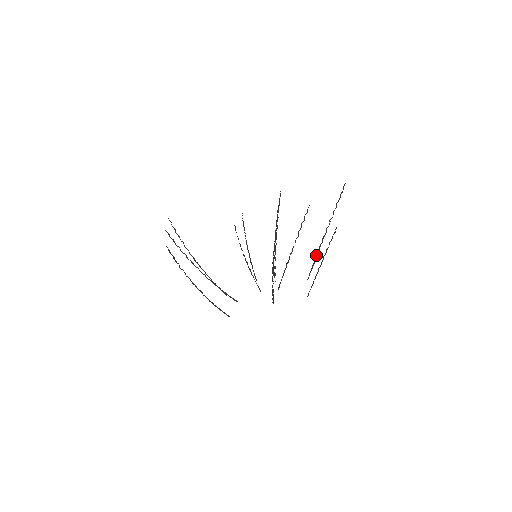
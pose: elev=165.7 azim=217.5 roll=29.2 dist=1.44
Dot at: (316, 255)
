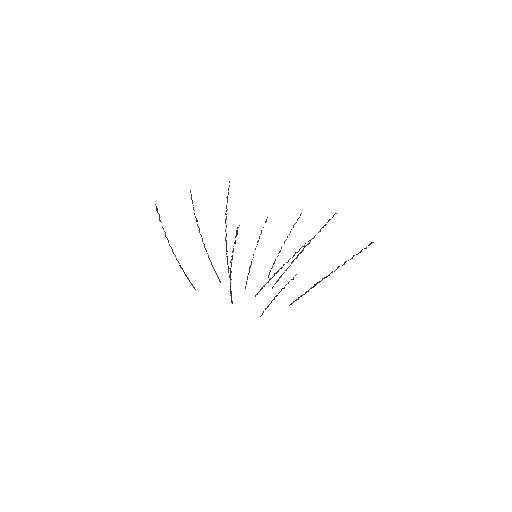
Dot at: (309, 289)
